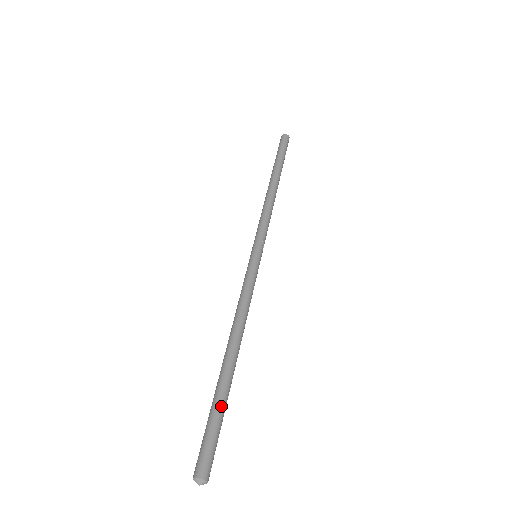
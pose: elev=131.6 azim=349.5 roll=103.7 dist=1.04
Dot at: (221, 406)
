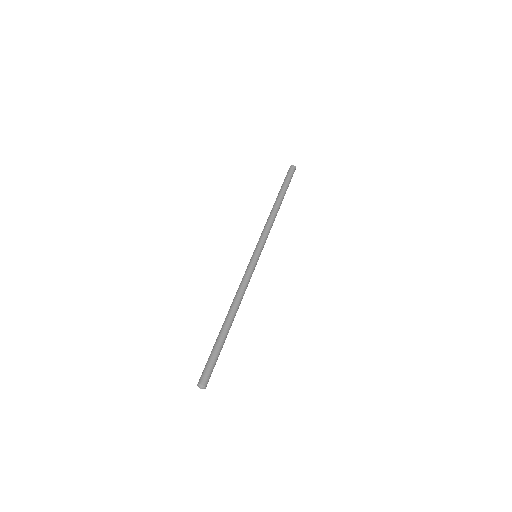
Dot at: (219, 347)
